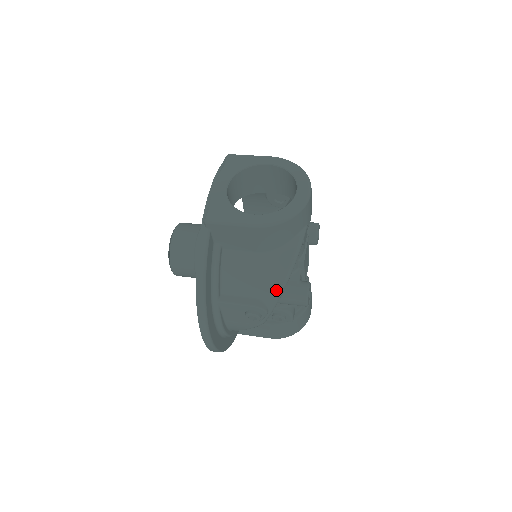
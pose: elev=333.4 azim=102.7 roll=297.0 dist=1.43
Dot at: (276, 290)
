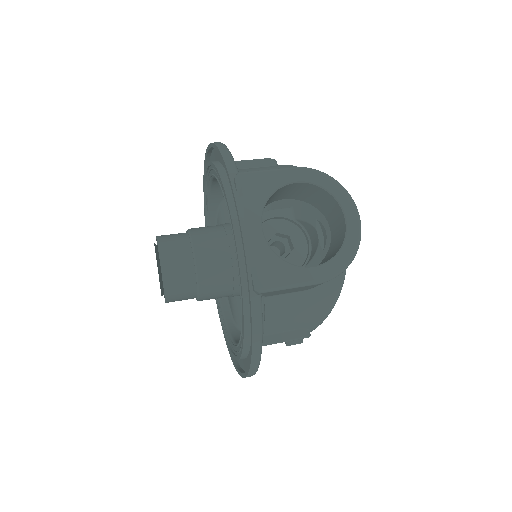
Dot at: (323, 318)
